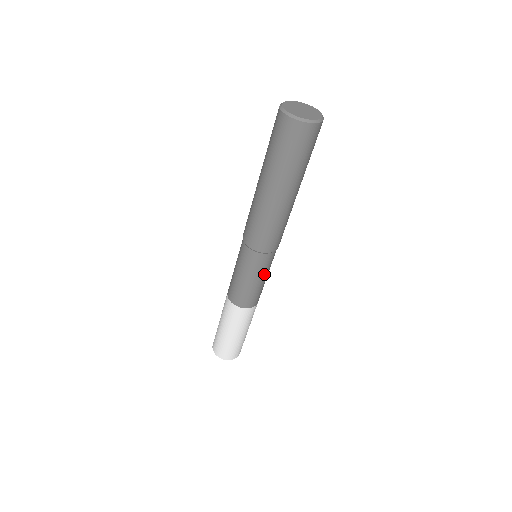
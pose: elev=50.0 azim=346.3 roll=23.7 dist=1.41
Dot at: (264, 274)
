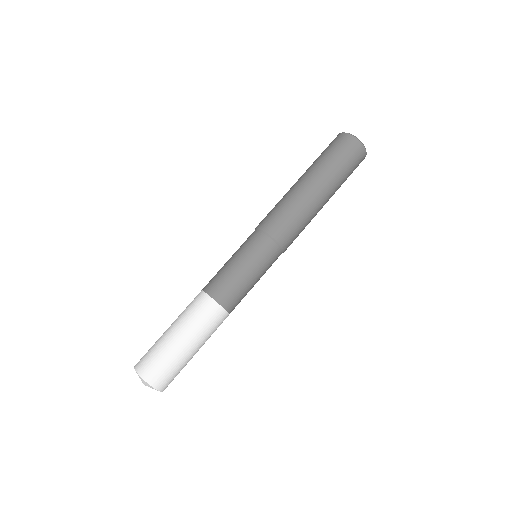
Dot at: (254, 265)
